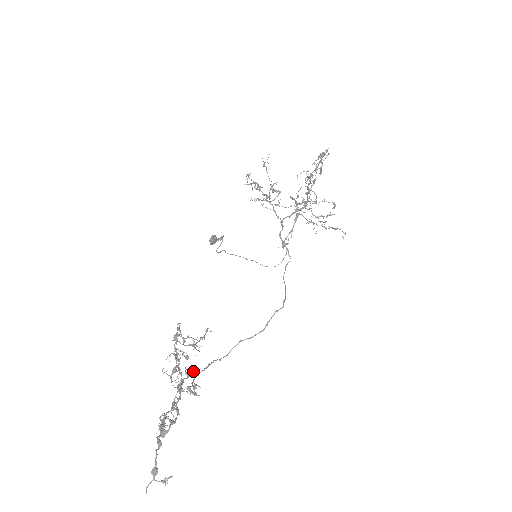
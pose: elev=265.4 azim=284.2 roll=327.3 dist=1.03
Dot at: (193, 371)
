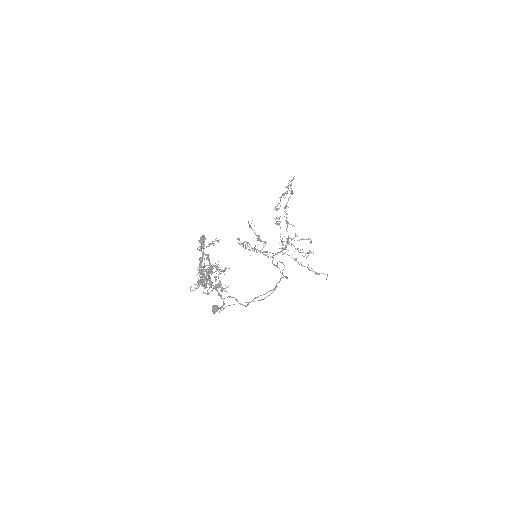
Dot at: (218, 283)
